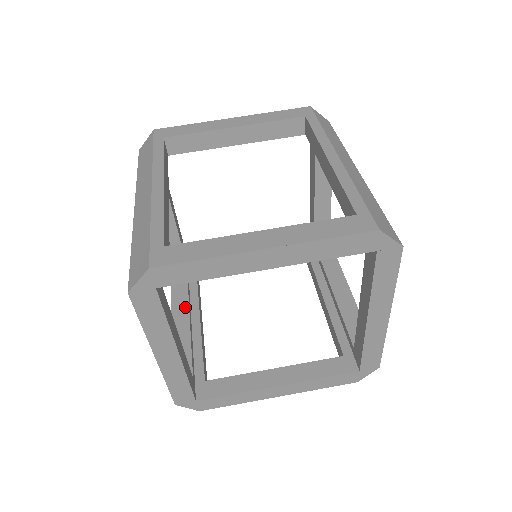
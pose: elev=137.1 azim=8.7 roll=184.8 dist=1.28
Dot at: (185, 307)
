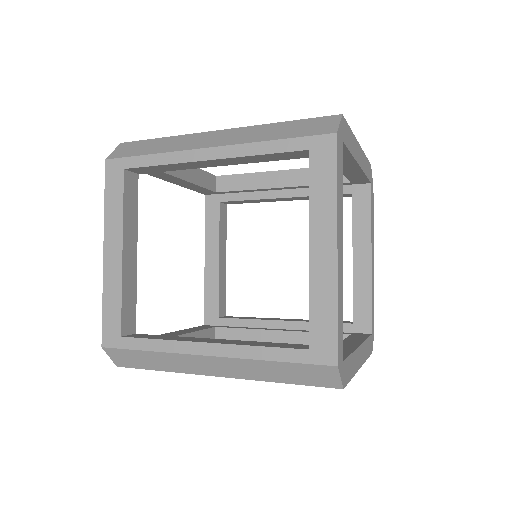
Dot at: (204, 338)
